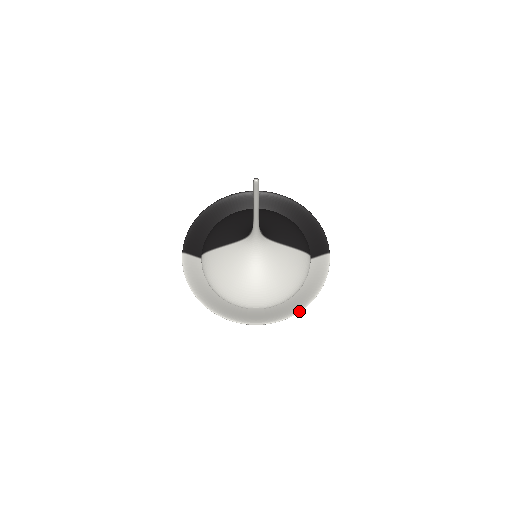
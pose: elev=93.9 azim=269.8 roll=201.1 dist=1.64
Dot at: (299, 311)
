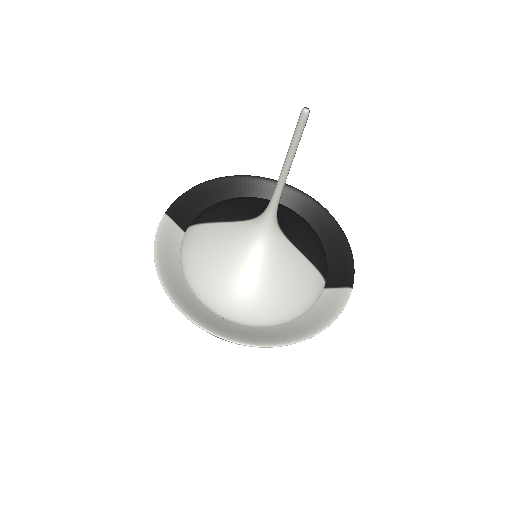
Dot at: (286, 344)
